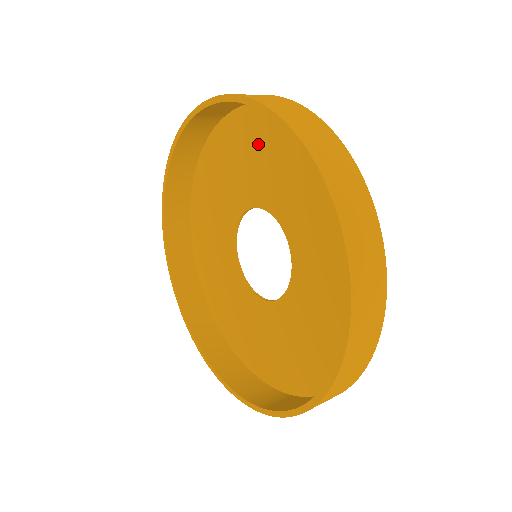
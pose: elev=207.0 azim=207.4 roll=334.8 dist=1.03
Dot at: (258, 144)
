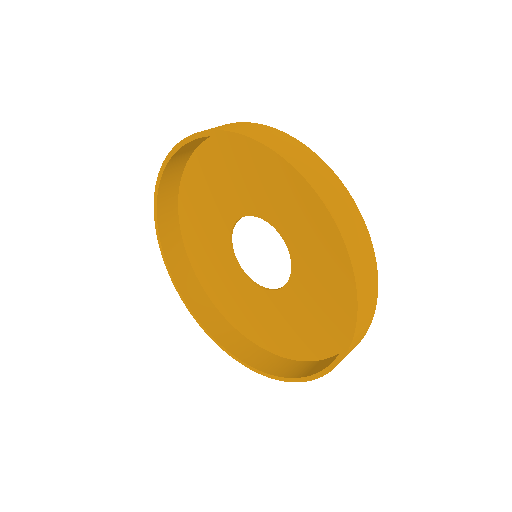
Dot at: (269, 170)
